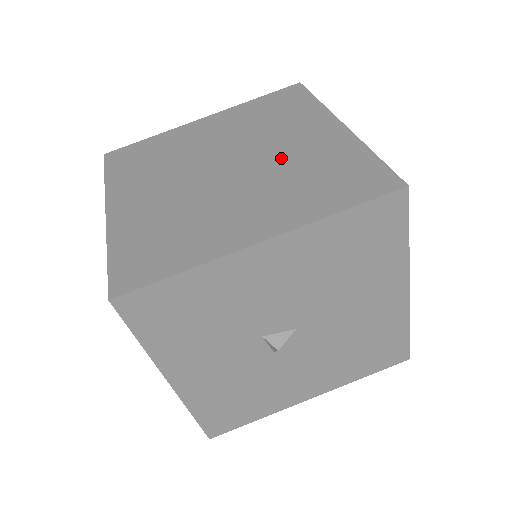
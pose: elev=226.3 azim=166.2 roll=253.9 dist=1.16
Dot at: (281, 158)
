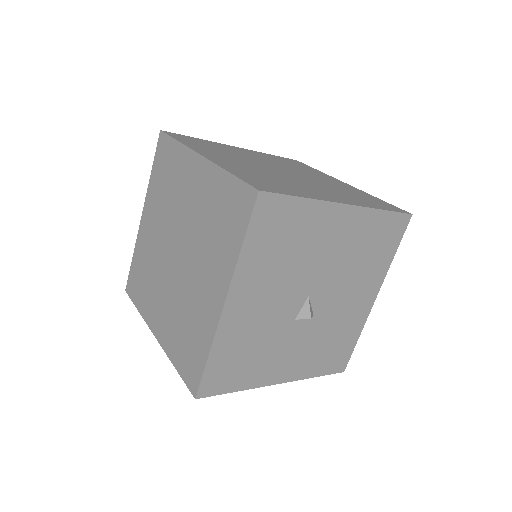
Dot at: (193, 221)
